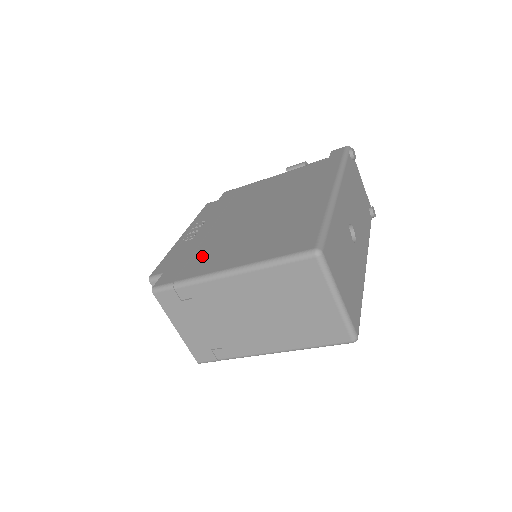
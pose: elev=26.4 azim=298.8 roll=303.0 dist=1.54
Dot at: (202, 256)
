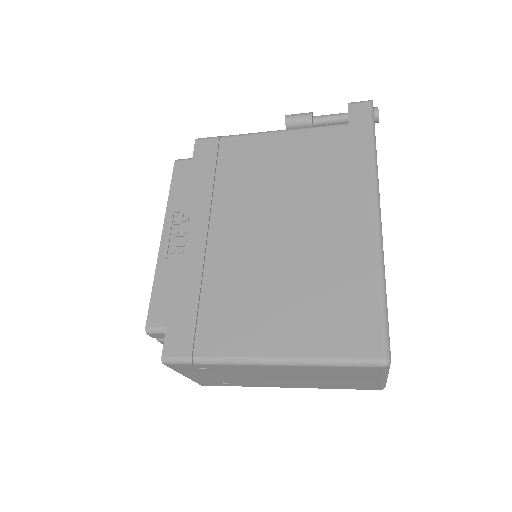
Dot at: (217, 309)
